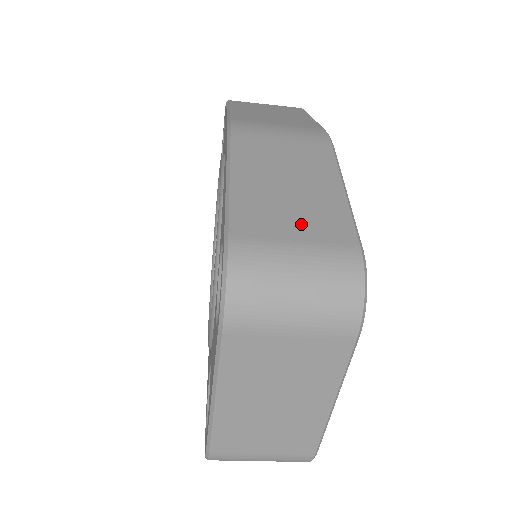
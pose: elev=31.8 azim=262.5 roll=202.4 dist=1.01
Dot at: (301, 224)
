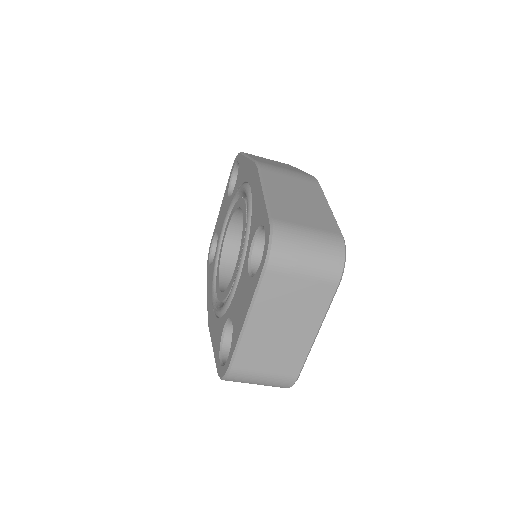
Dot at: (309, 219)
